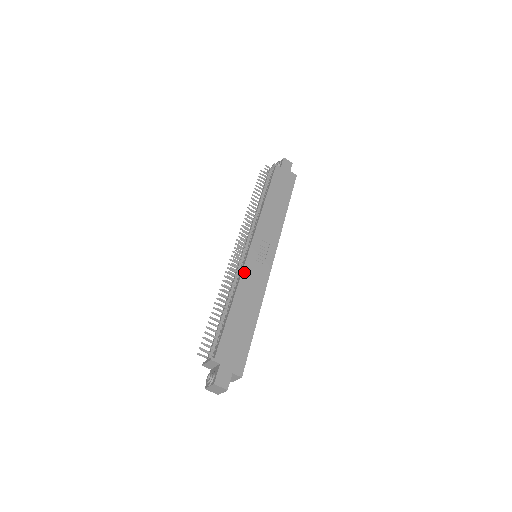
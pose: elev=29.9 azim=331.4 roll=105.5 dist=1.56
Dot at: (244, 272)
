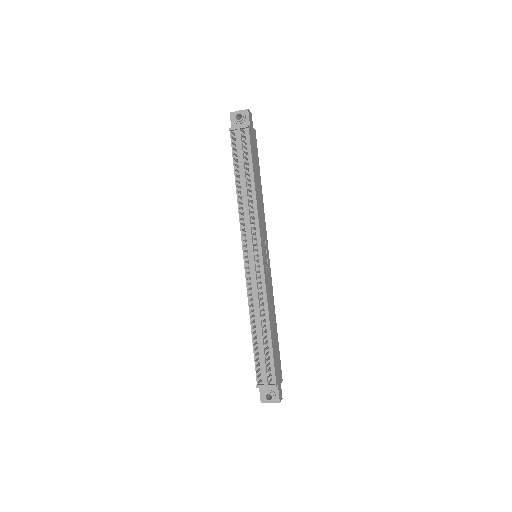
Dot at: (266, 288)
